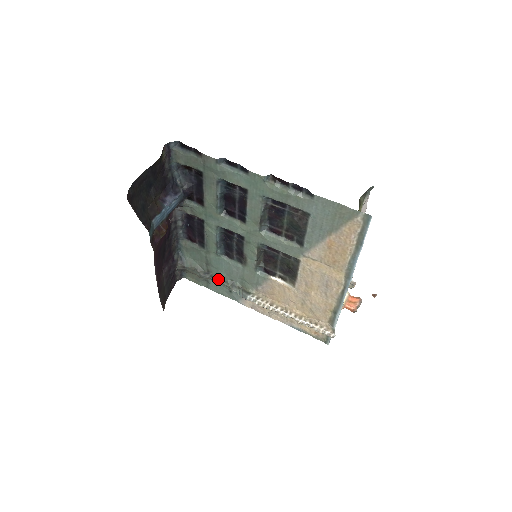
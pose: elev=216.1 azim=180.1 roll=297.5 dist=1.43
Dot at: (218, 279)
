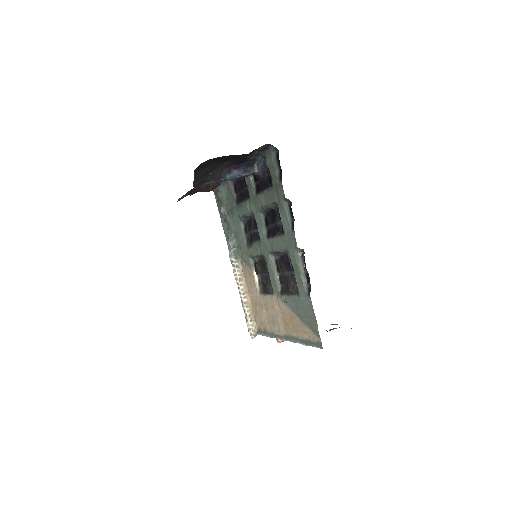
Dot at: (228, 226)
